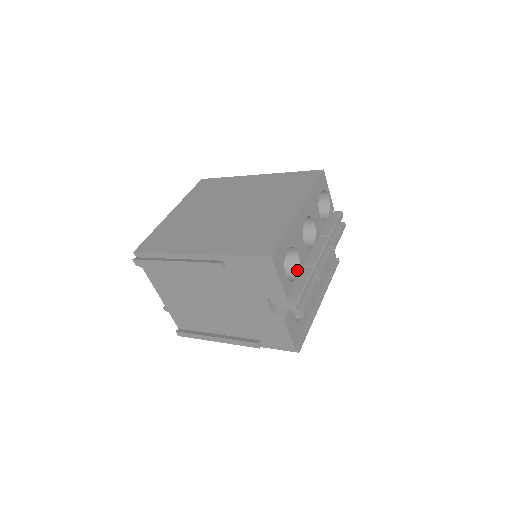
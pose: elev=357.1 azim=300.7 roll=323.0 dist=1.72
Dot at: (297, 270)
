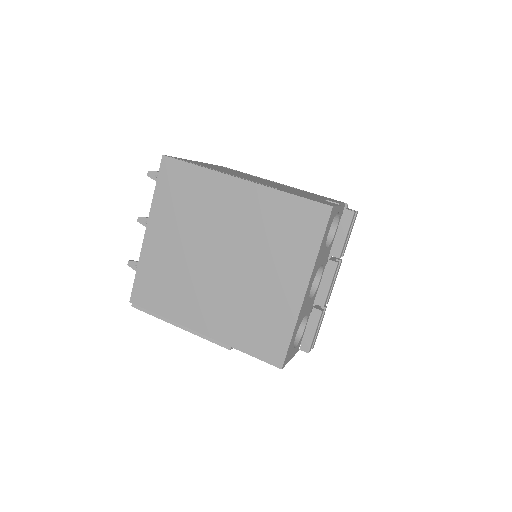
Dot at: (305, 320)
